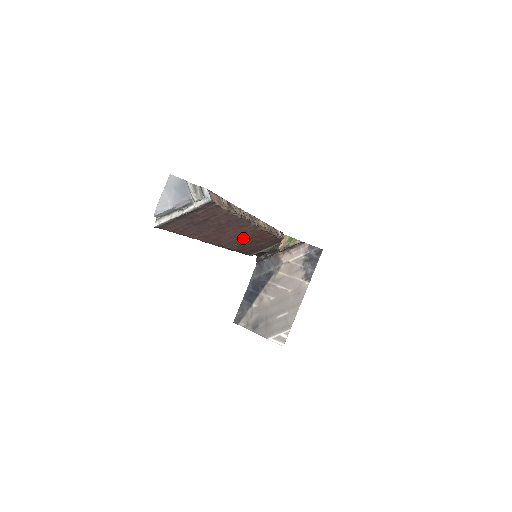
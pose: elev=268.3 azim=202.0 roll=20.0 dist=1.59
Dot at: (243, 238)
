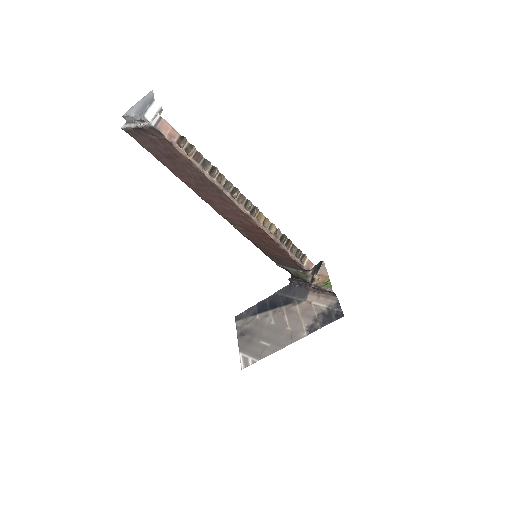
Dot at: (244, 224)
